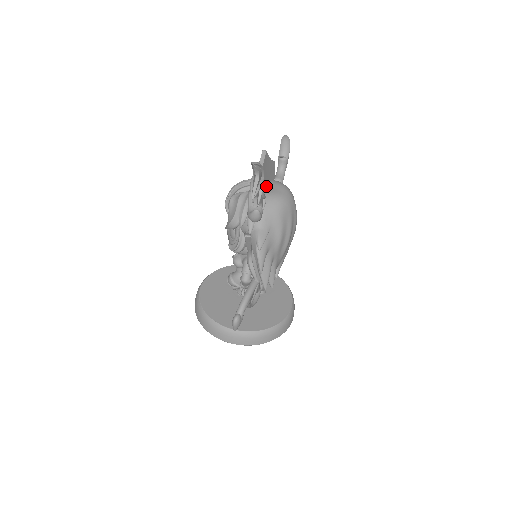
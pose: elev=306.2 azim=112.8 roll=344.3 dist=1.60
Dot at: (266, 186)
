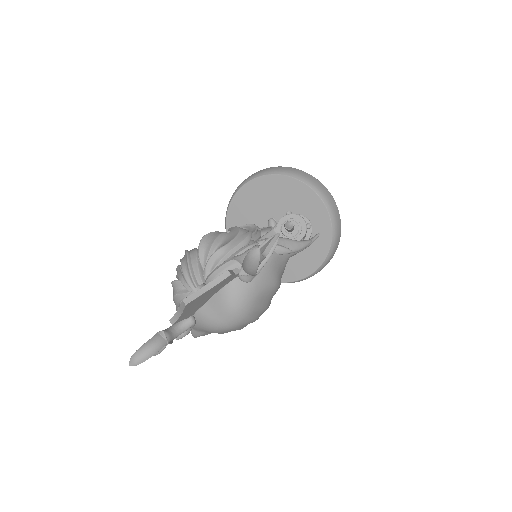
Dot at: (208, 299)
